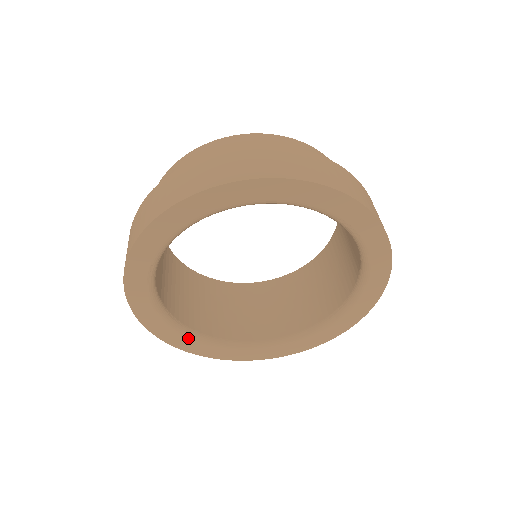
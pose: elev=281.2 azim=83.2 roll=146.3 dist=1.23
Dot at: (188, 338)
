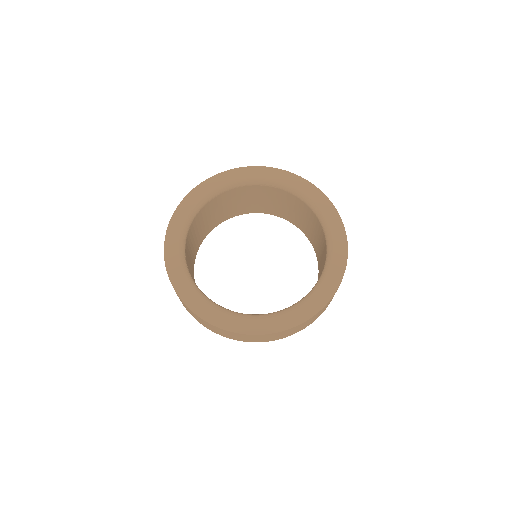
Dot at: (191, 286)
